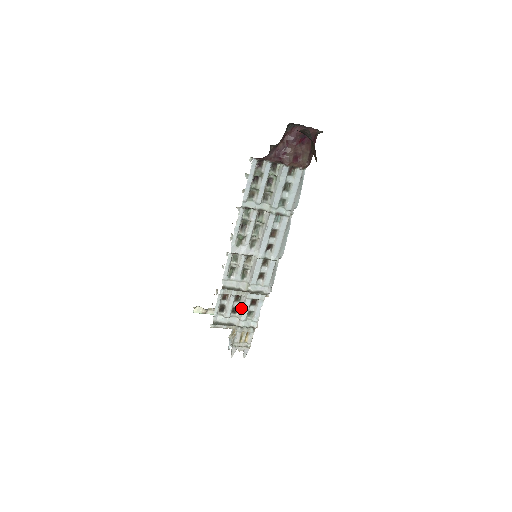
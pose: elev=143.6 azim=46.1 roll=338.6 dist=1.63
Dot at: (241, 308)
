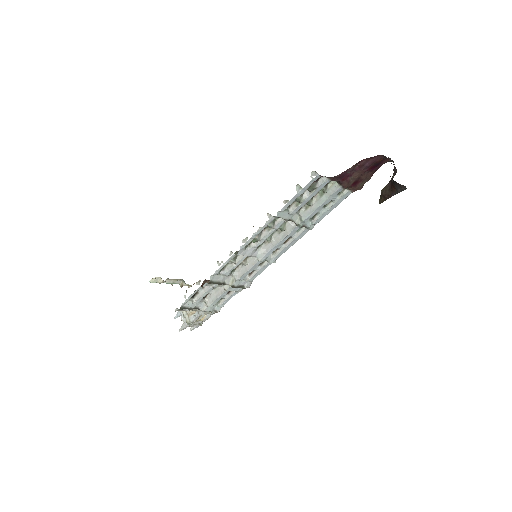
Dot at: (213, 296)
